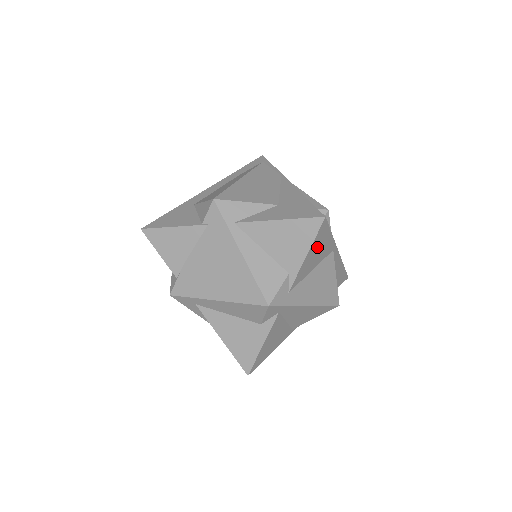
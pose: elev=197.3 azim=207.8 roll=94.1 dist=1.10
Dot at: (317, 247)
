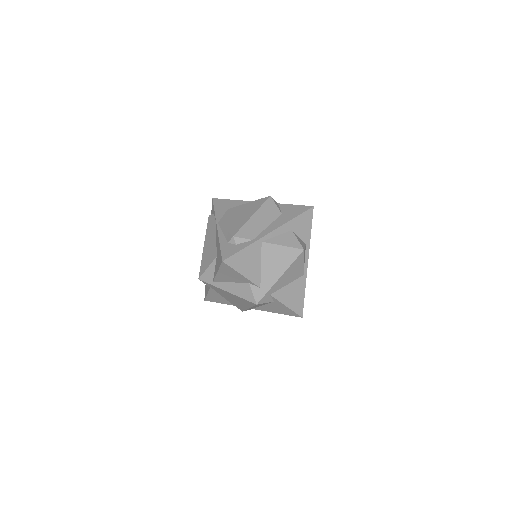
Dot at: (243, 264)
